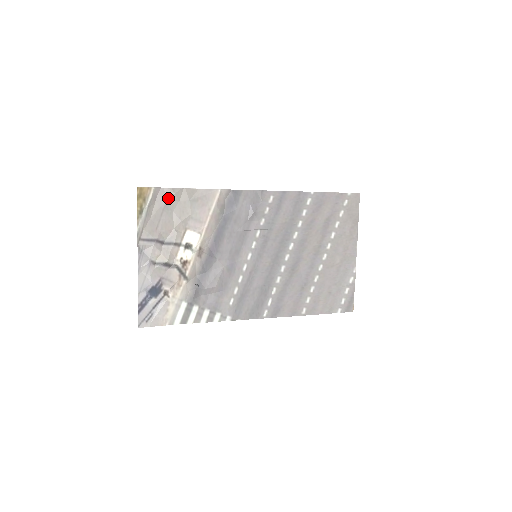
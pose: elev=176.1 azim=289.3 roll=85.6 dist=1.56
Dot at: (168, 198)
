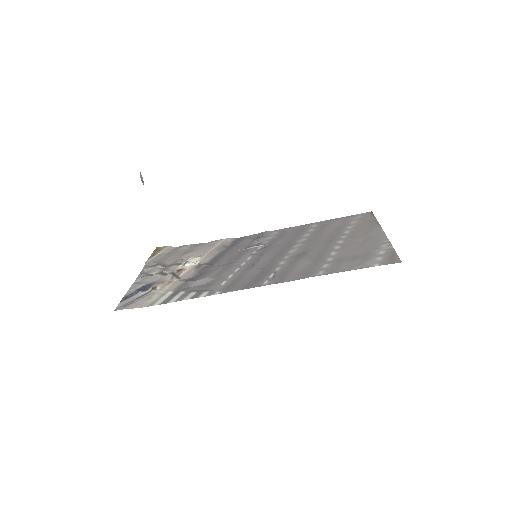
Dot at: (179, 249)
